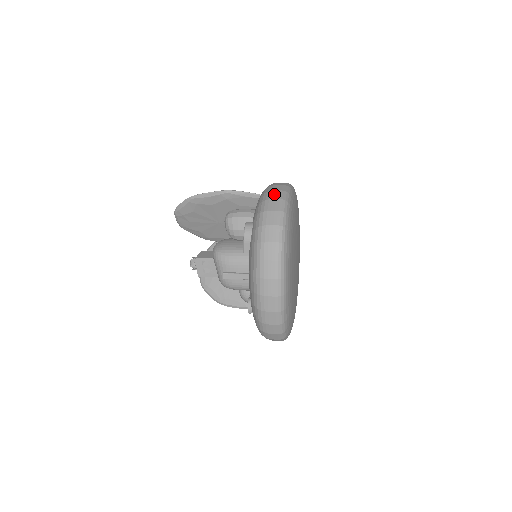
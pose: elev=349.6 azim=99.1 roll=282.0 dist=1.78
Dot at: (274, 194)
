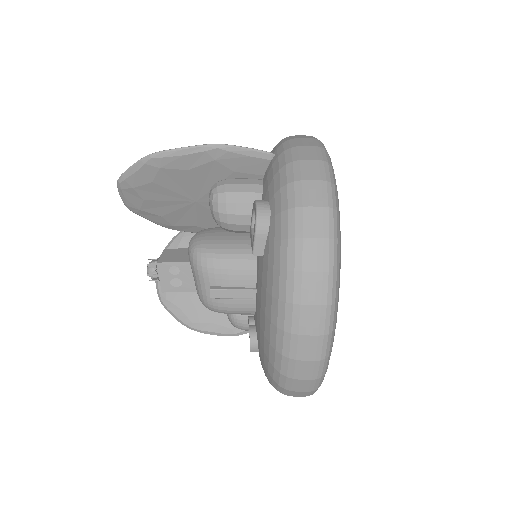
Dot at: (305, 151)
